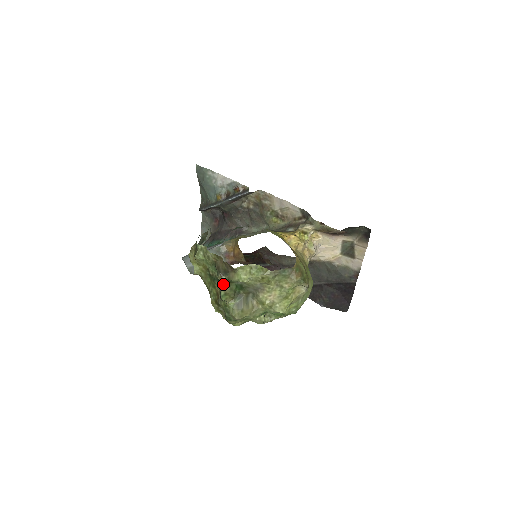
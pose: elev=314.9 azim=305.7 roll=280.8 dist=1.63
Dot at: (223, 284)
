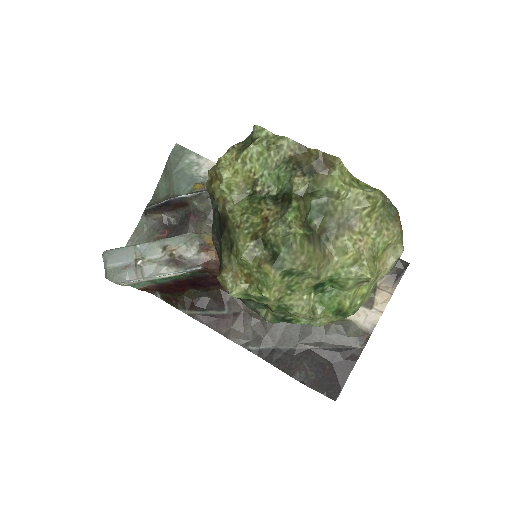
Dot at: (295, 193)
